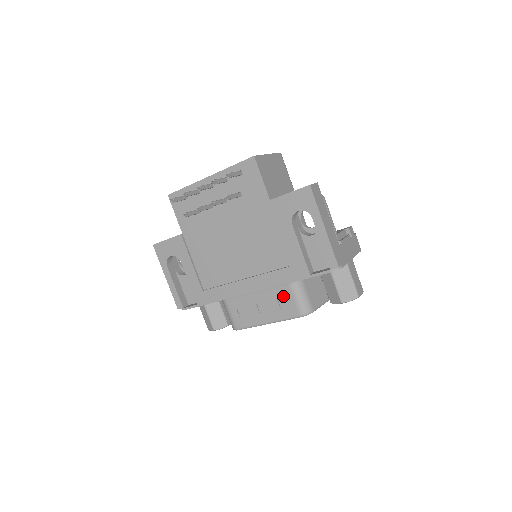
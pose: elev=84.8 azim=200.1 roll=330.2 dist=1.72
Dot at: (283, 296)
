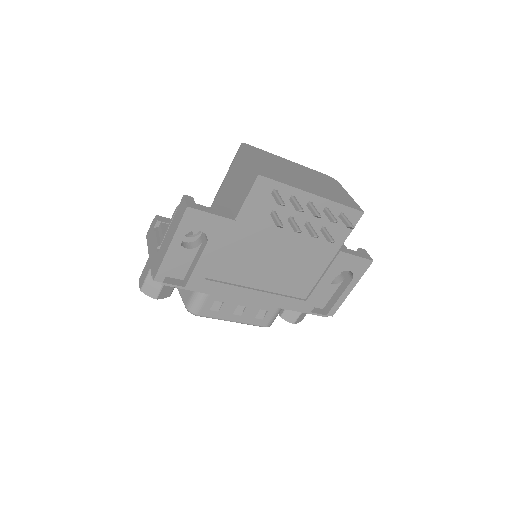
Dot at: (267, 309)
